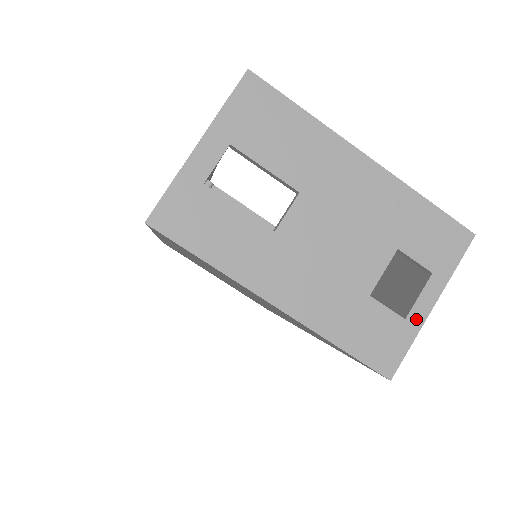
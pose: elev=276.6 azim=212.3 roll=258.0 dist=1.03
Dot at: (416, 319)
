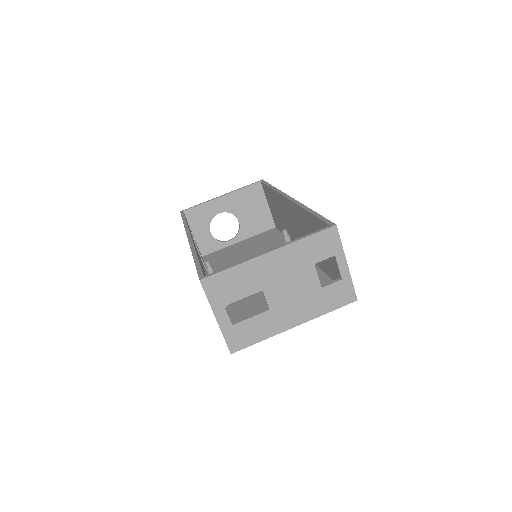
Dot at: (346, 275)
